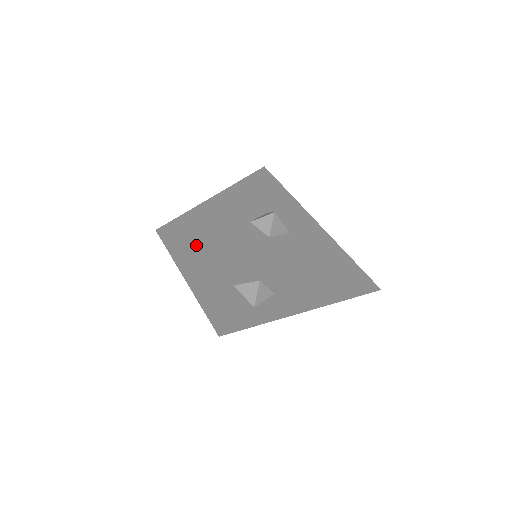
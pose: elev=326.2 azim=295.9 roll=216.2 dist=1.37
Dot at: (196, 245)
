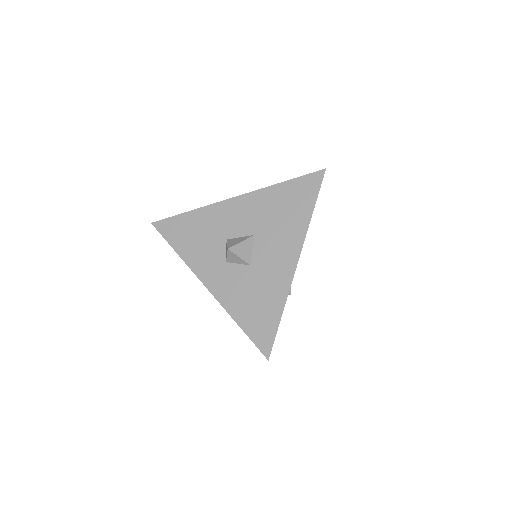
Dot at: occluded
